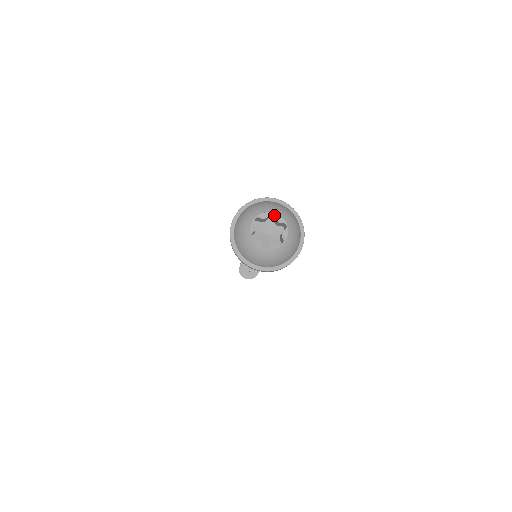
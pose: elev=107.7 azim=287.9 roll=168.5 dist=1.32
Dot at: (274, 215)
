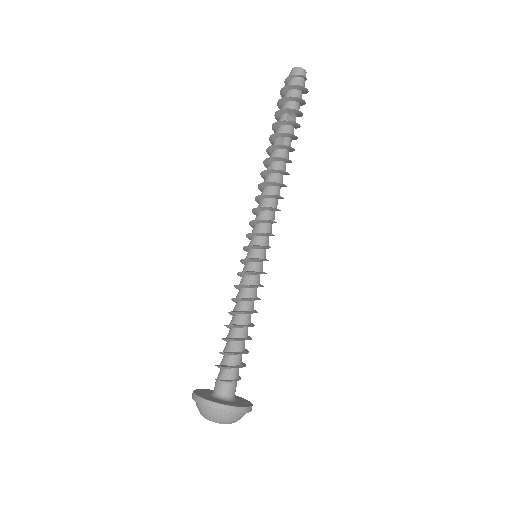
Dot at: occluded
